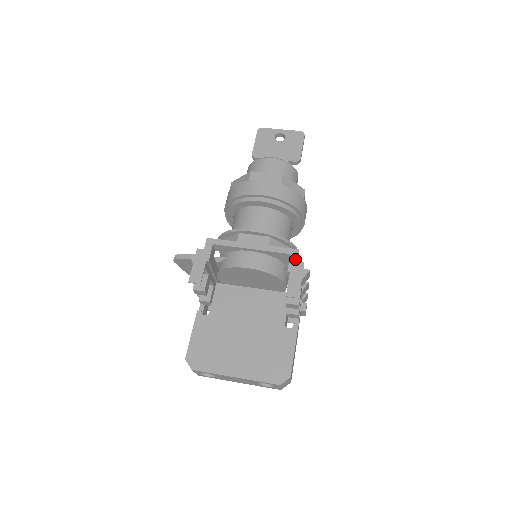
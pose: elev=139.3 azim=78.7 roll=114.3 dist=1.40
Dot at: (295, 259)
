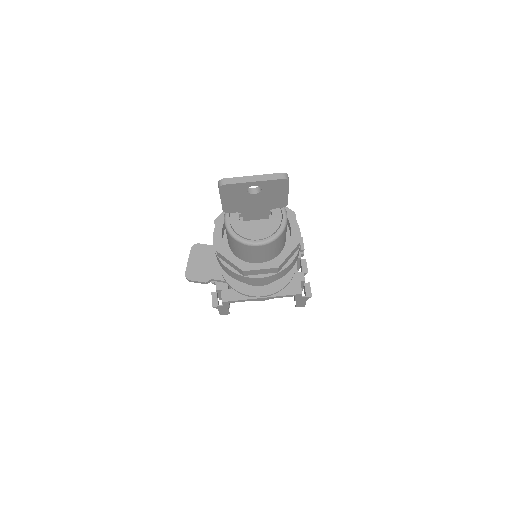
Dot at: (300, 297)
